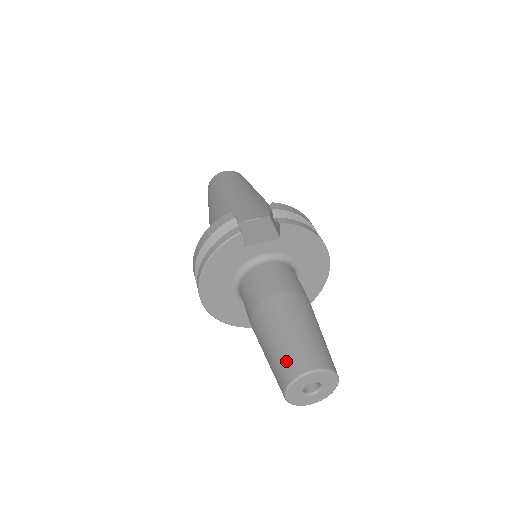
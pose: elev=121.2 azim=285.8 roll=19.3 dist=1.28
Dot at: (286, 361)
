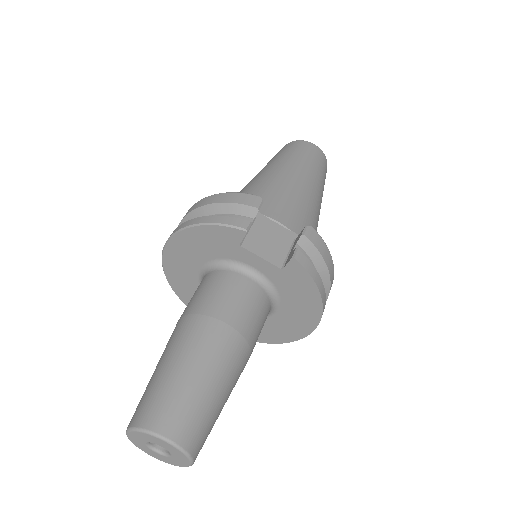
Dot at: (157, 402)
